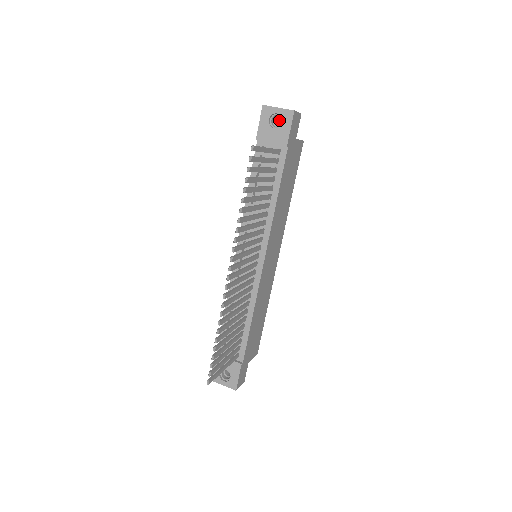
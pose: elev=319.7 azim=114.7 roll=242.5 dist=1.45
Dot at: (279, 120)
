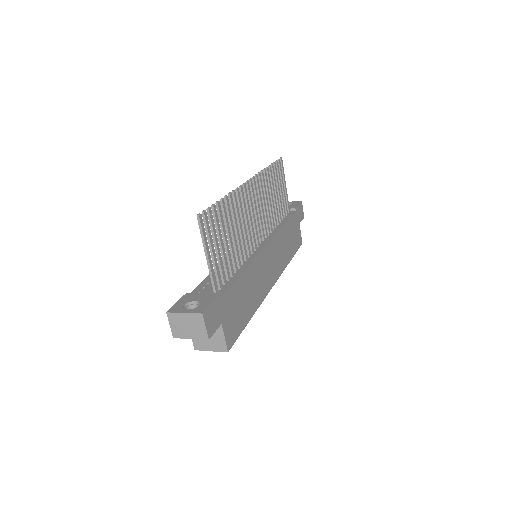
Dot at: occluded
